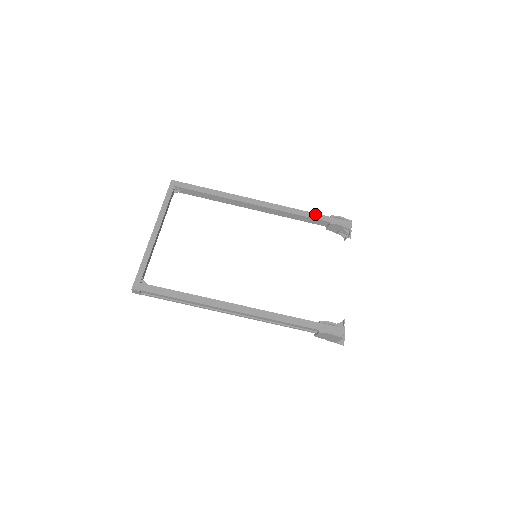
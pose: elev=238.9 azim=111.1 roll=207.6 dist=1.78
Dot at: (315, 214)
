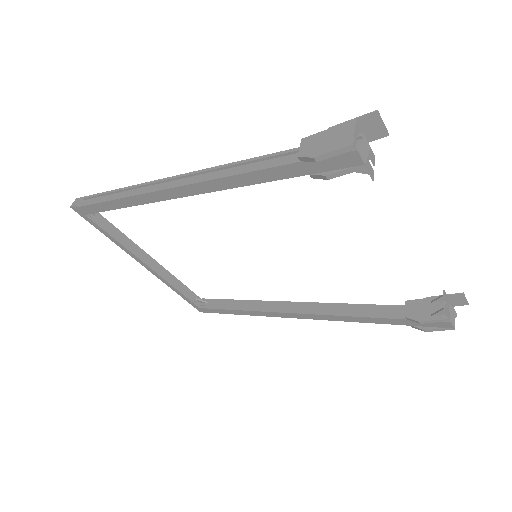
Dot at: (266, 171)
